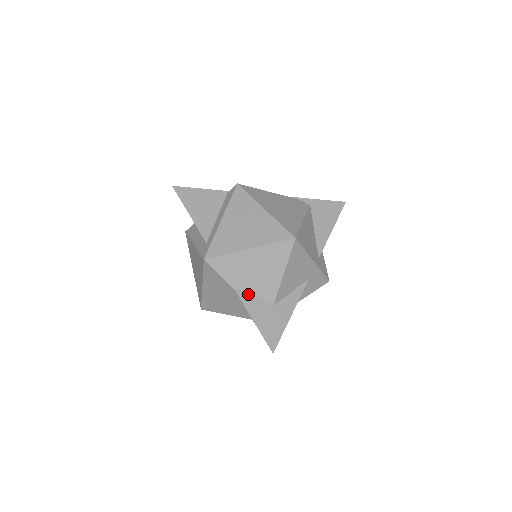
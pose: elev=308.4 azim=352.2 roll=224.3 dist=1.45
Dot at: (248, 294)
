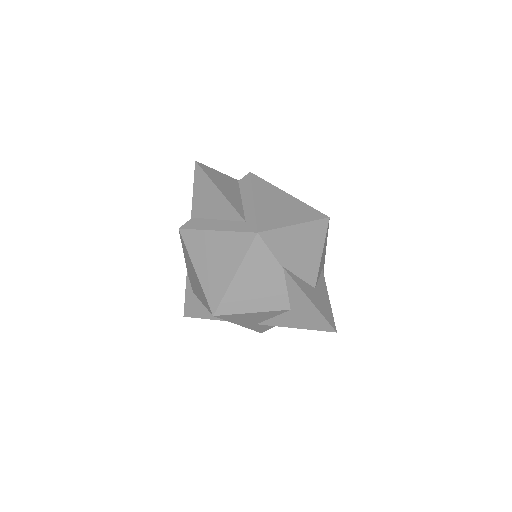
Dot at: (295, 275)
